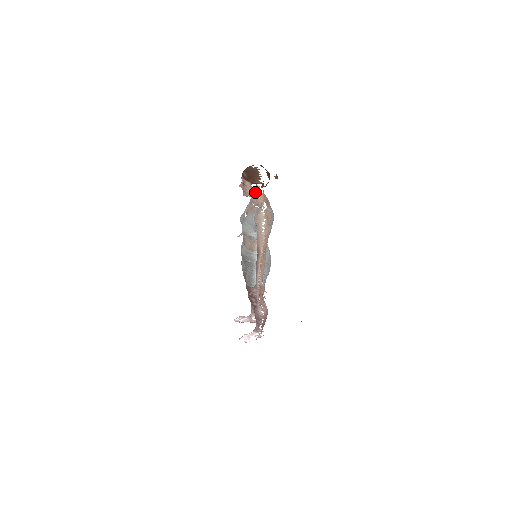
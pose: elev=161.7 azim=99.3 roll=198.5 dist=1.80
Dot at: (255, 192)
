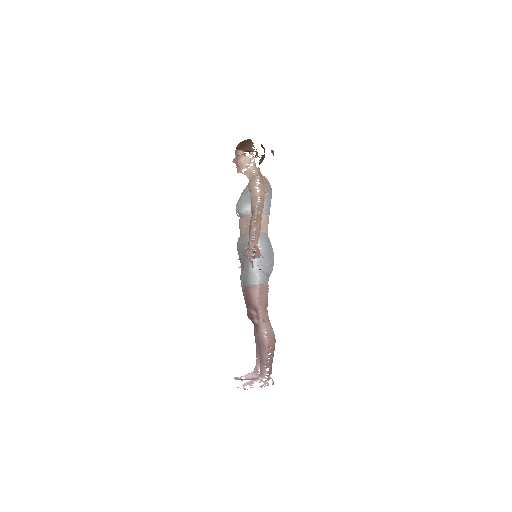
Dot at: (249, 163)
